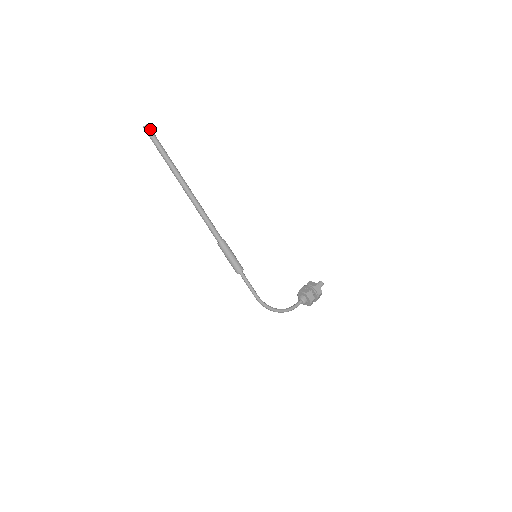
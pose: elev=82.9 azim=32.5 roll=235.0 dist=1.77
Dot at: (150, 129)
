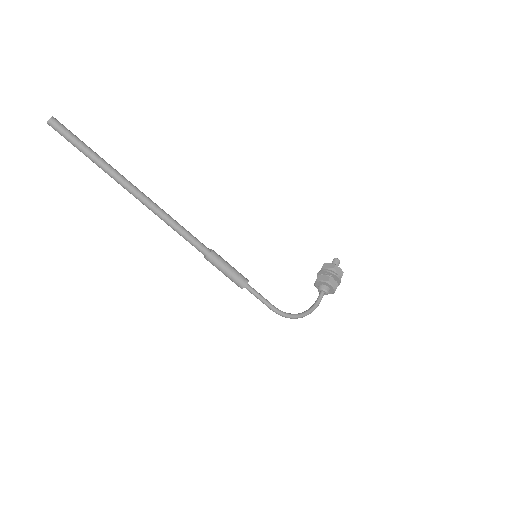
Dot at: (58, 123)
